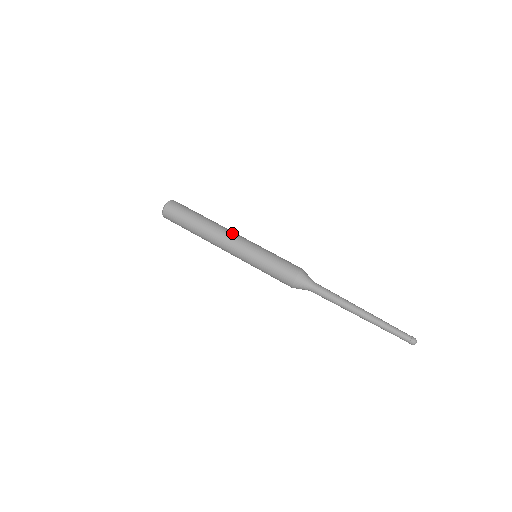
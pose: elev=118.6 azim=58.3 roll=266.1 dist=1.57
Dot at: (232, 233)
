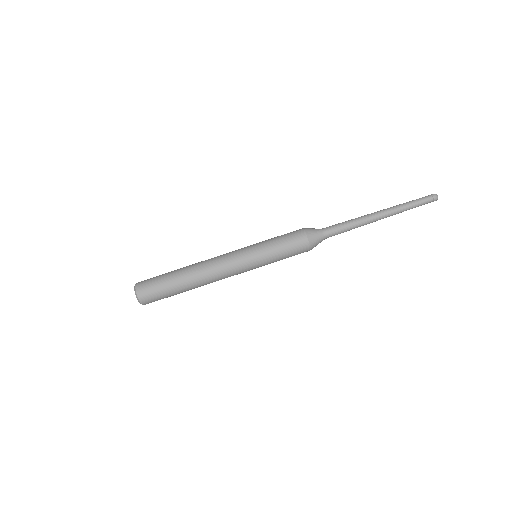
Dot at: (218, 256)
